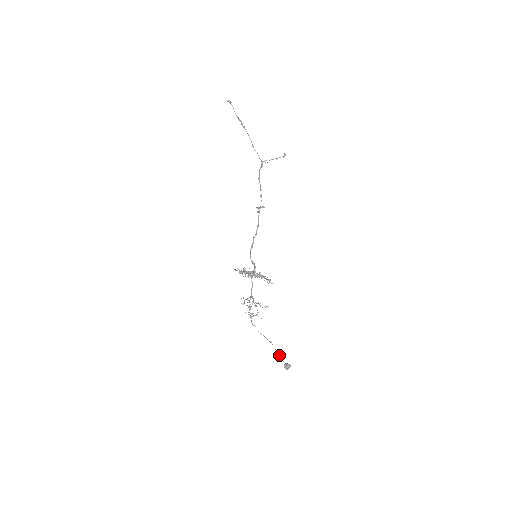
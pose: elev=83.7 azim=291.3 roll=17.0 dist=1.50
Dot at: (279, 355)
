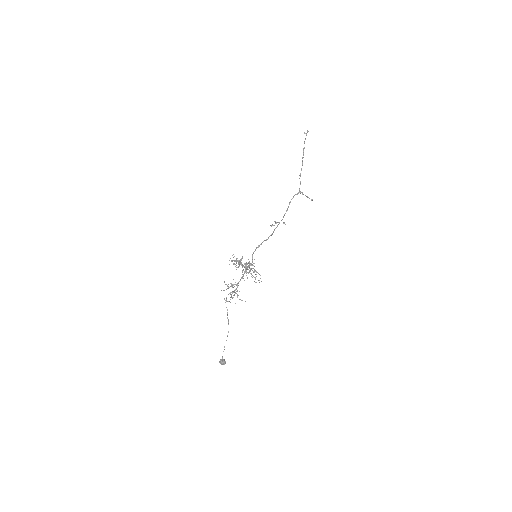
Dot at: occluded
